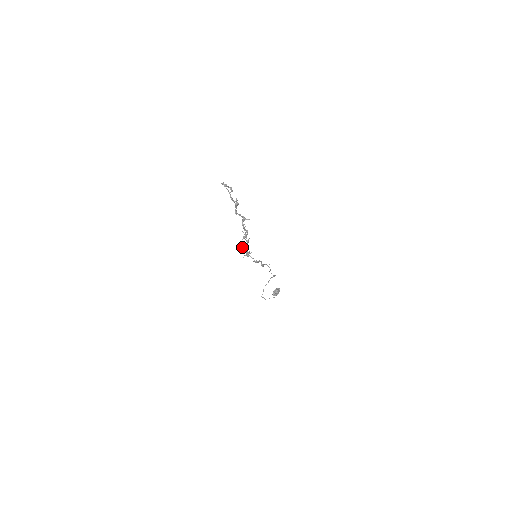
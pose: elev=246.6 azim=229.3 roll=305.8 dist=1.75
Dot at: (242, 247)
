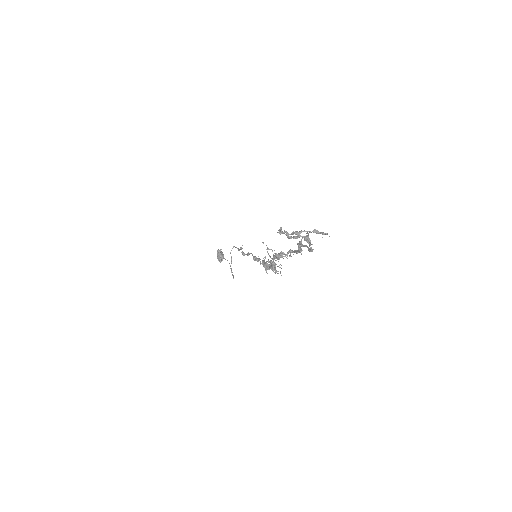
Dot at: occluded
